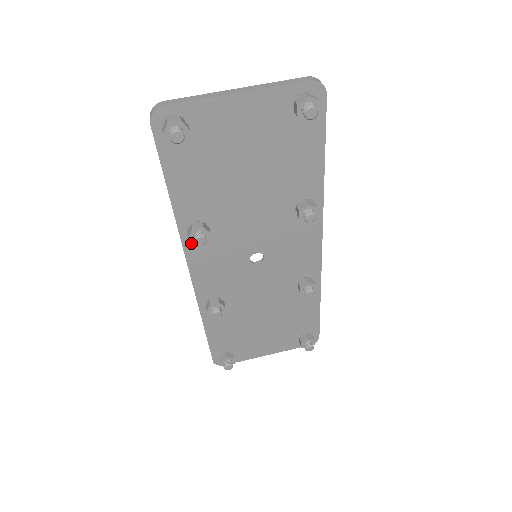
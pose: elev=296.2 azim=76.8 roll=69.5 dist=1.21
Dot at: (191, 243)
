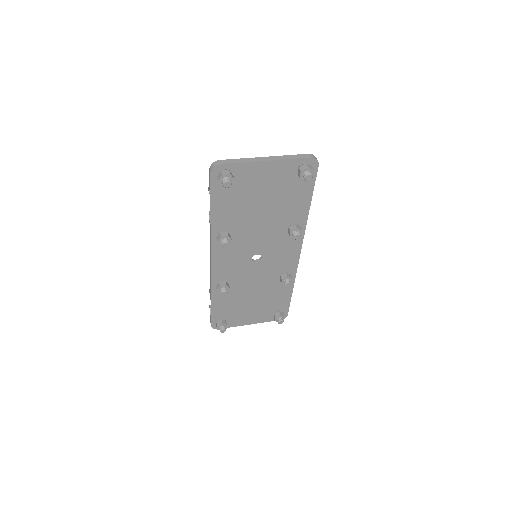
Dot at: (217, 244)
